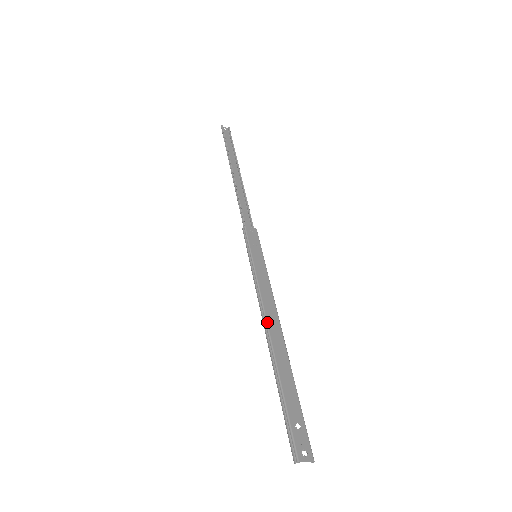
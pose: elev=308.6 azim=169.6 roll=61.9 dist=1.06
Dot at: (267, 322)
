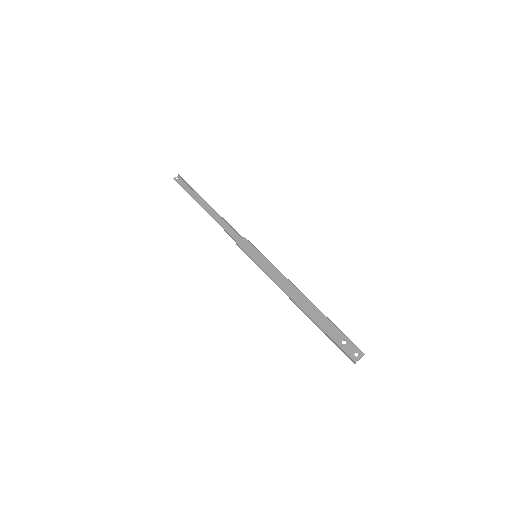
Dot at: (289, 295)
